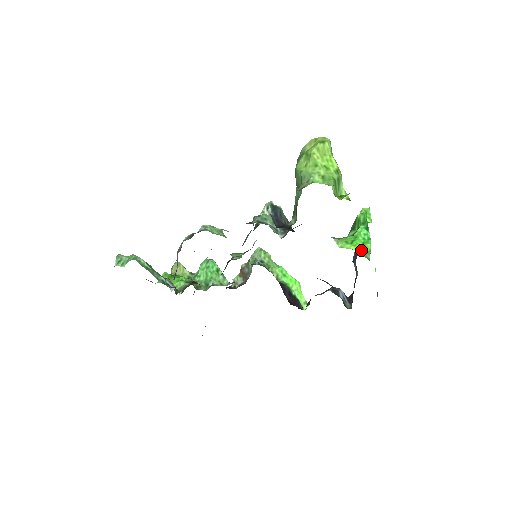
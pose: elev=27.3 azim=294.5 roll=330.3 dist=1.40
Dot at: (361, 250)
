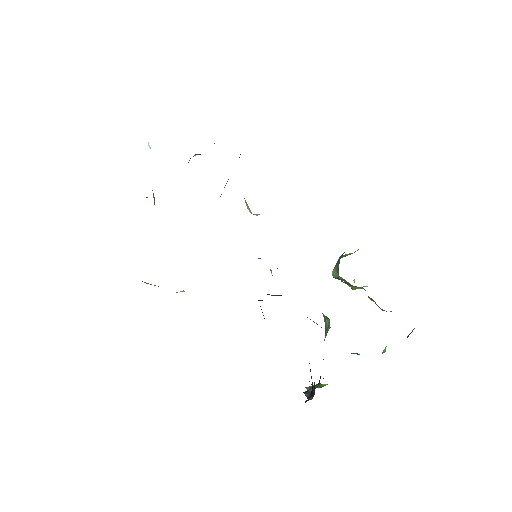
Dot at: occluded
